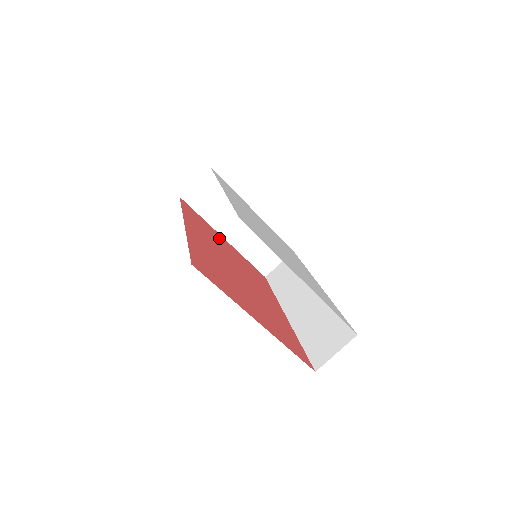
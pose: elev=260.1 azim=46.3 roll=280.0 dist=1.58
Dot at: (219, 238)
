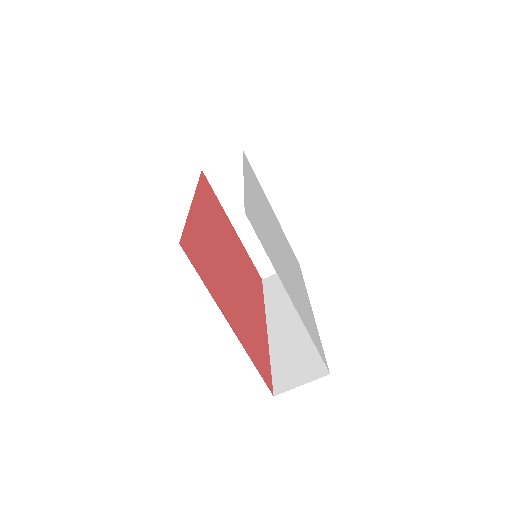
Dot at: (227, 225)
